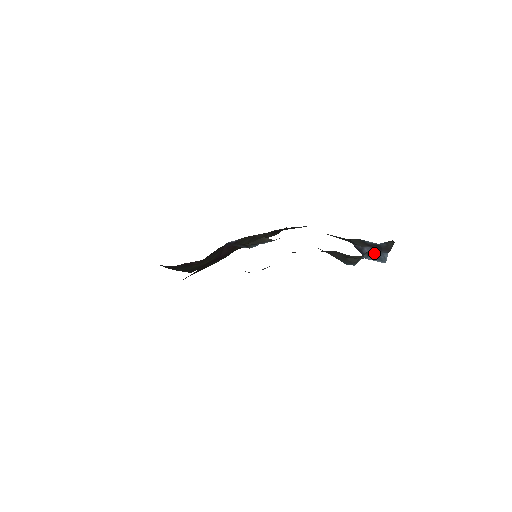
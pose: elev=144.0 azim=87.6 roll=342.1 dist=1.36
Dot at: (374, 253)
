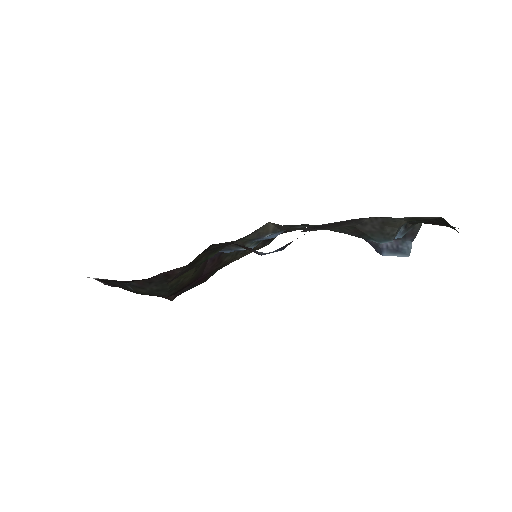
Dot at: (409, 227)
